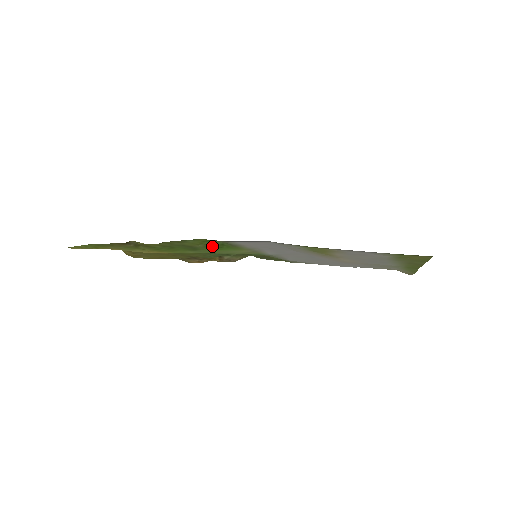
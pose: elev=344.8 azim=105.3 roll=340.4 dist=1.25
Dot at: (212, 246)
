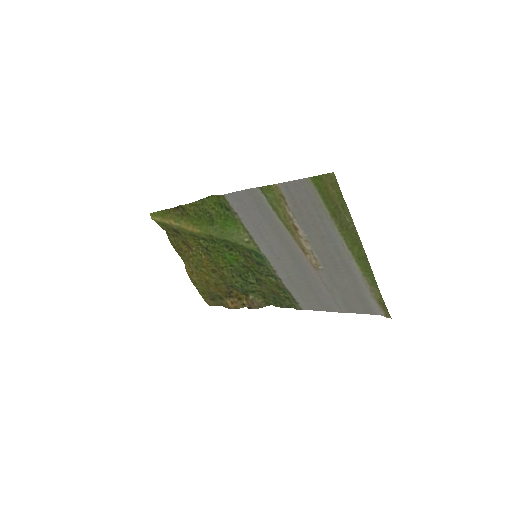
Dot at: (221, 216)
